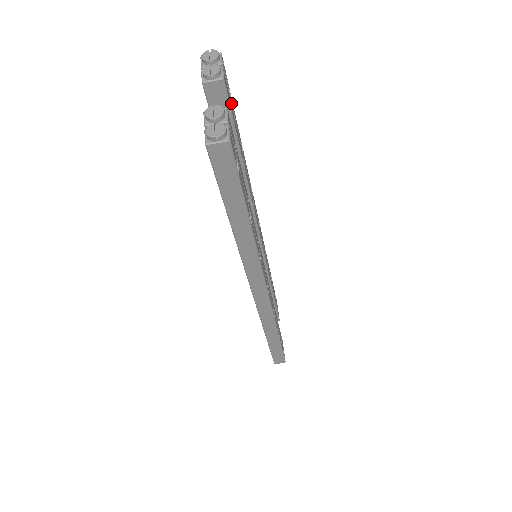
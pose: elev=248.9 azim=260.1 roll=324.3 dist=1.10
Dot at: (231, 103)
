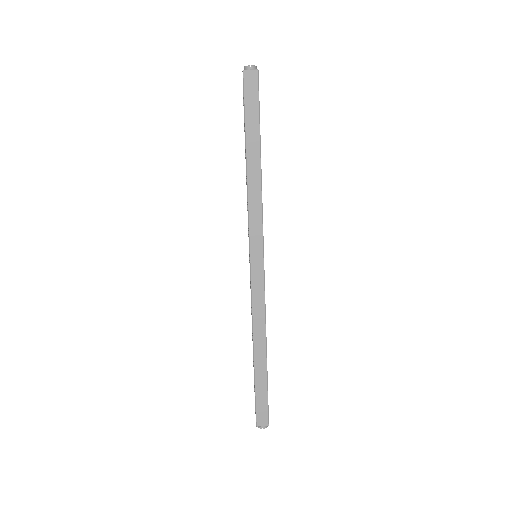
Dot at: occluded
